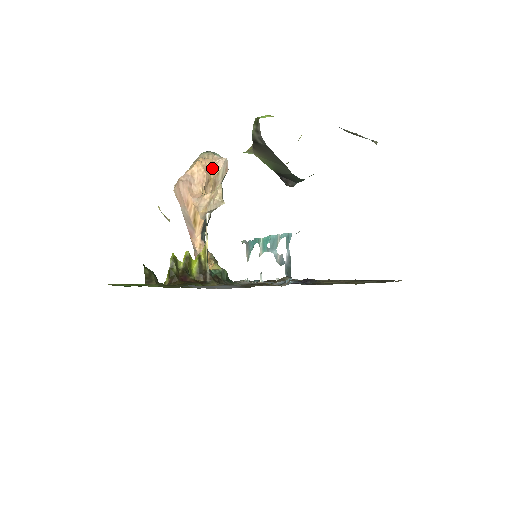
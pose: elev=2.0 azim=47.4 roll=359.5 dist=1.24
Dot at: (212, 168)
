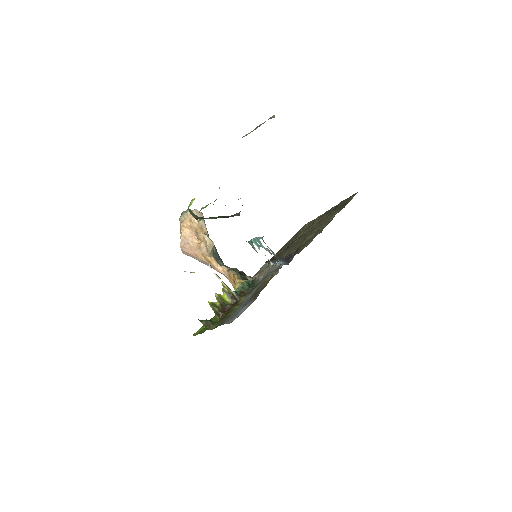
Dot at: (192, 222)
